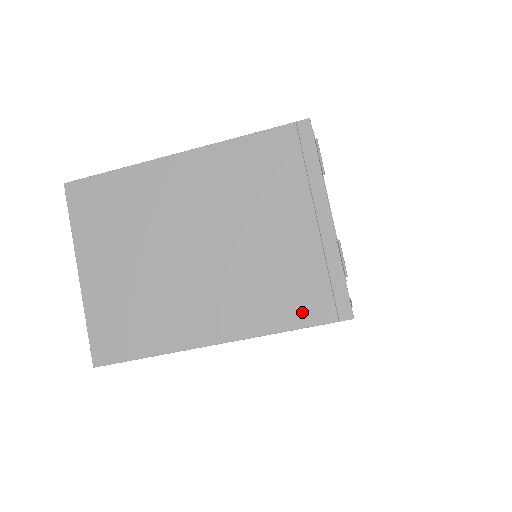
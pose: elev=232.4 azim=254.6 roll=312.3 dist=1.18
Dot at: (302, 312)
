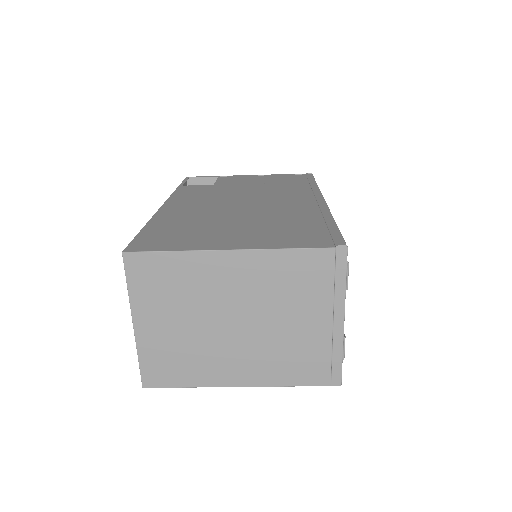
Dot at: (307, 377)
